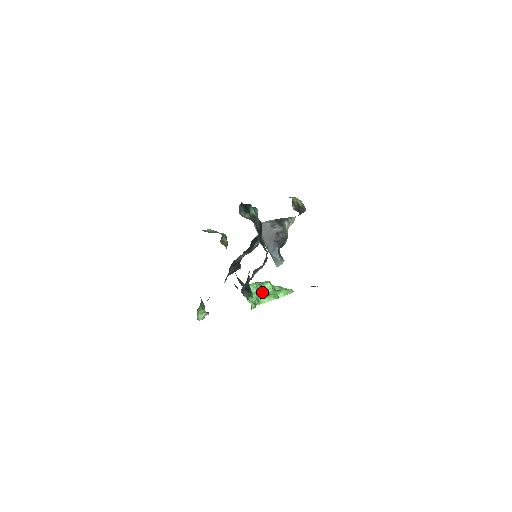
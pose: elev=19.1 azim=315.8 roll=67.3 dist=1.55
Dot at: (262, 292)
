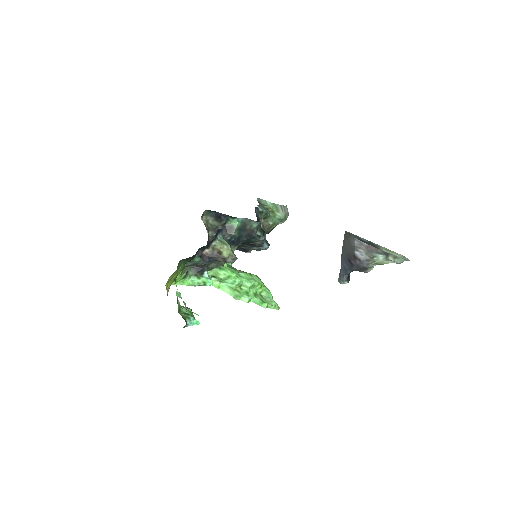
Dot at: (232, 283)
